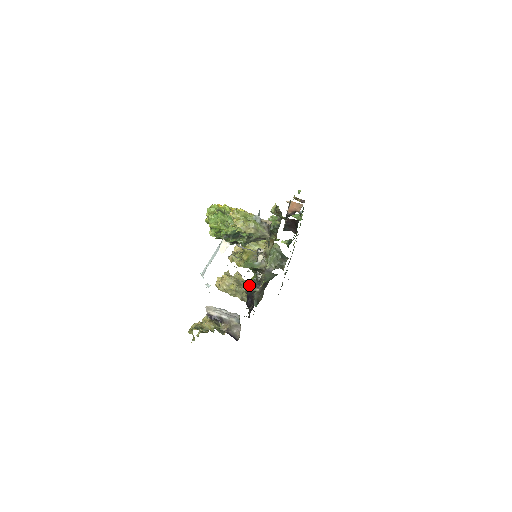
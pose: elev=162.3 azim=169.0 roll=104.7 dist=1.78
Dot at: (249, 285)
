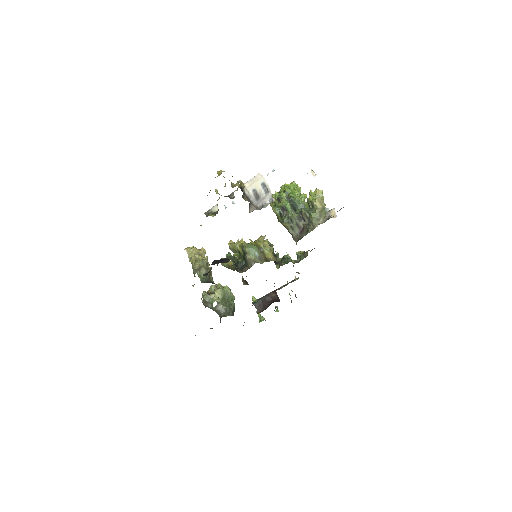
Dot at: (231, 258)
